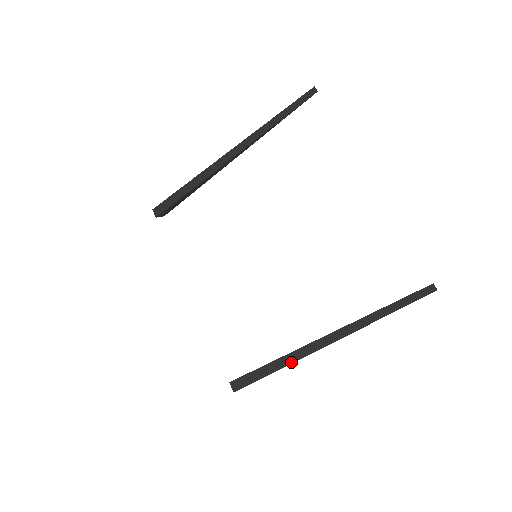
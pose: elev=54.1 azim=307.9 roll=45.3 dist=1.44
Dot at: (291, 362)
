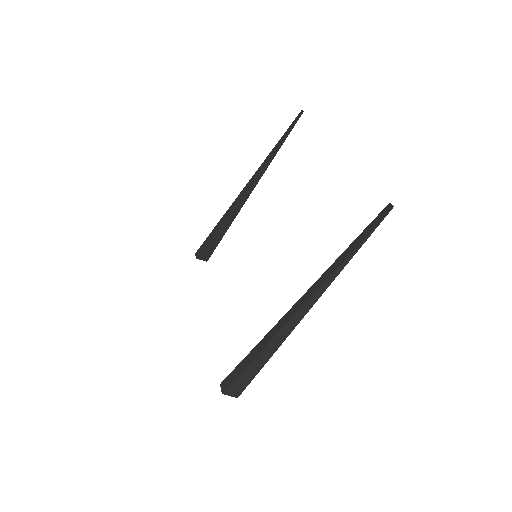
Dot at: (269, 340)
